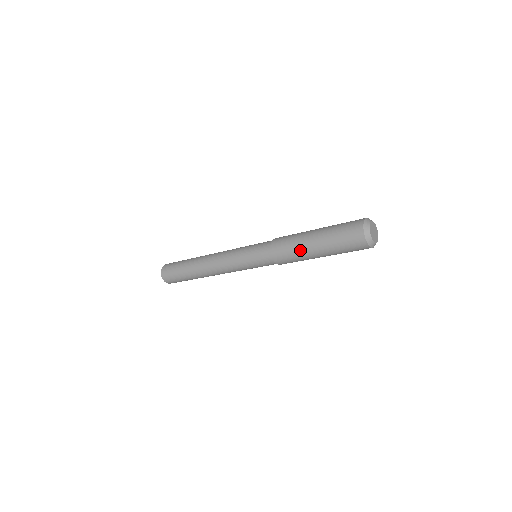
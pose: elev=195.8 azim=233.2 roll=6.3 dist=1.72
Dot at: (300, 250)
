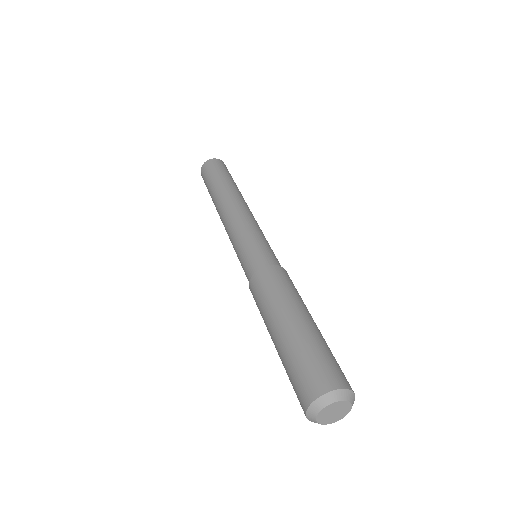
Dot at: (265, 318)
